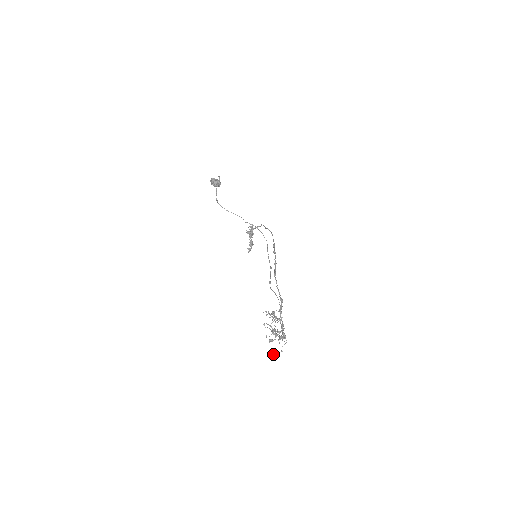
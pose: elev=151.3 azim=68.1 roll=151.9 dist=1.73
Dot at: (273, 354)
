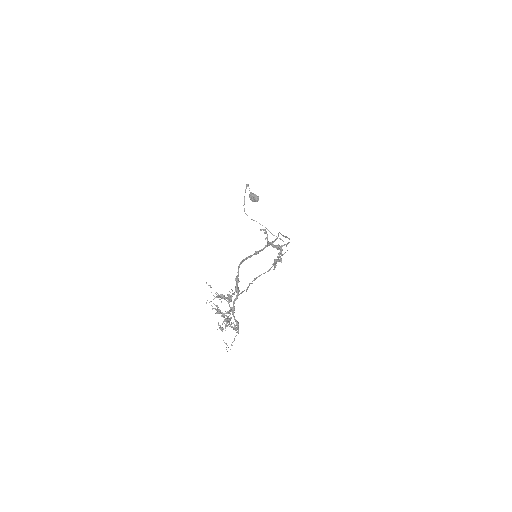
Dot at: (227, 351)
